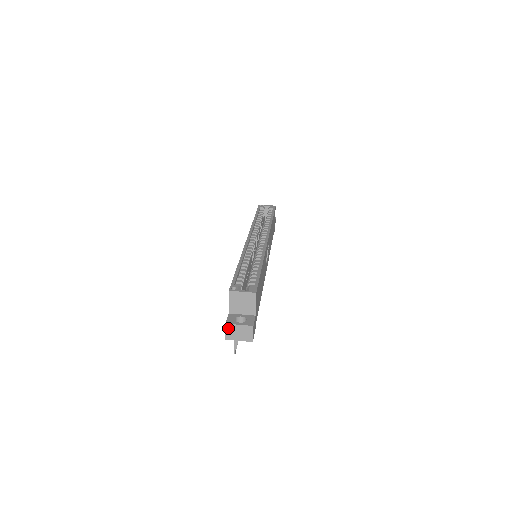
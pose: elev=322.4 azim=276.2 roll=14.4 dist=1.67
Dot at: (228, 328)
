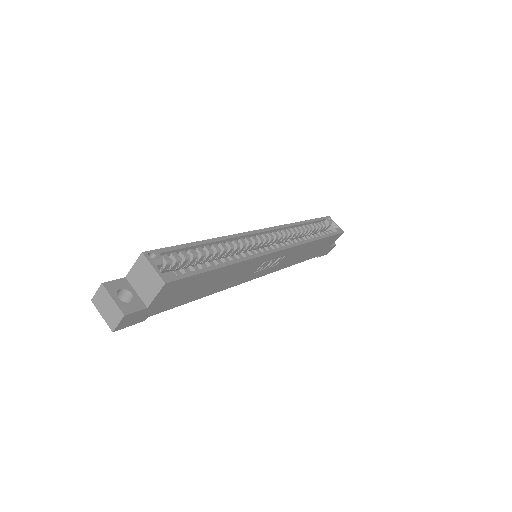
Dot at: (101, 290)
